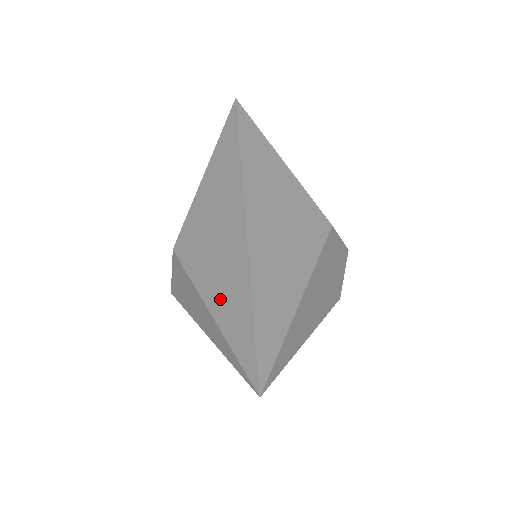
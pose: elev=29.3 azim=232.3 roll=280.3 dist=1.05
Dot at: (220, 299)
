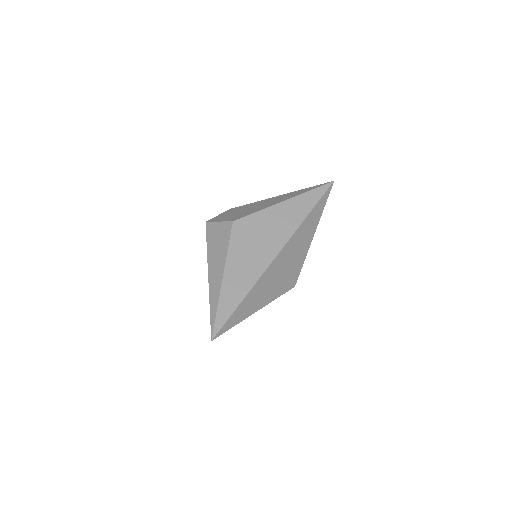
Dot at: (231, 281)
